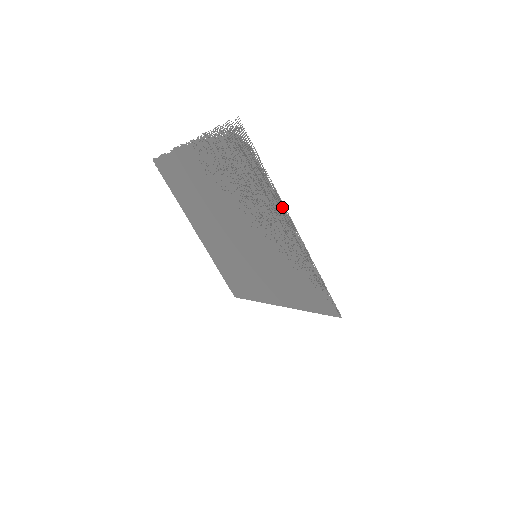
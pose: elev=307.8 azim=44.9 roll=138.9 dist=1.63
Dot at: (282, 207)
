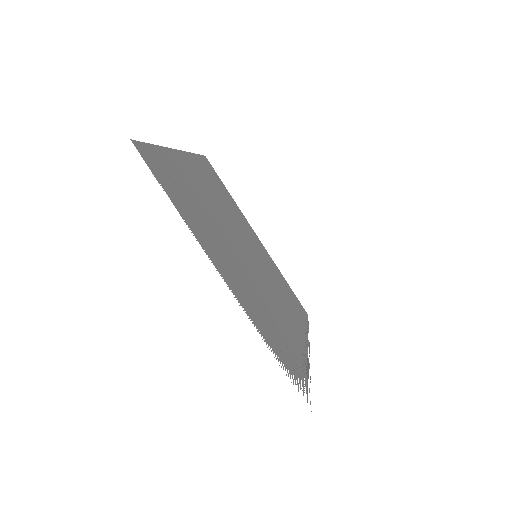
Dot at: (308, 358)
